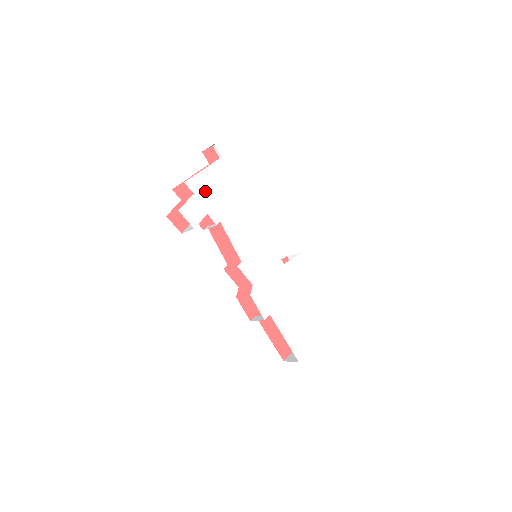
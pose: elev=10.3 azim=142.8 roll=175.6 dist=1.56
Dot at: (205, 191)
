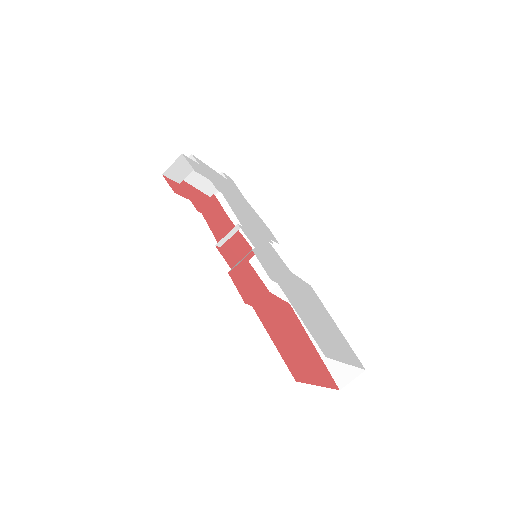
Dot at: (210, 173)
